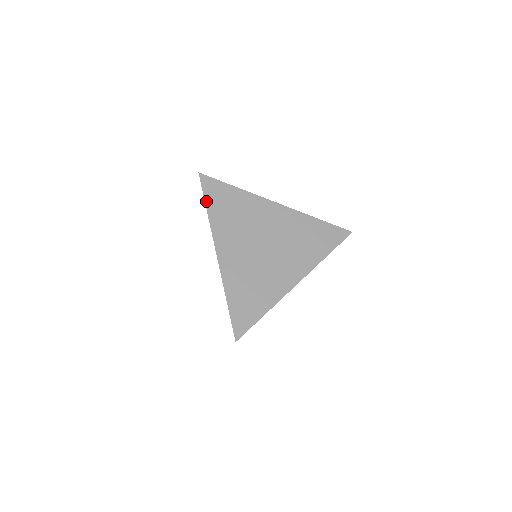
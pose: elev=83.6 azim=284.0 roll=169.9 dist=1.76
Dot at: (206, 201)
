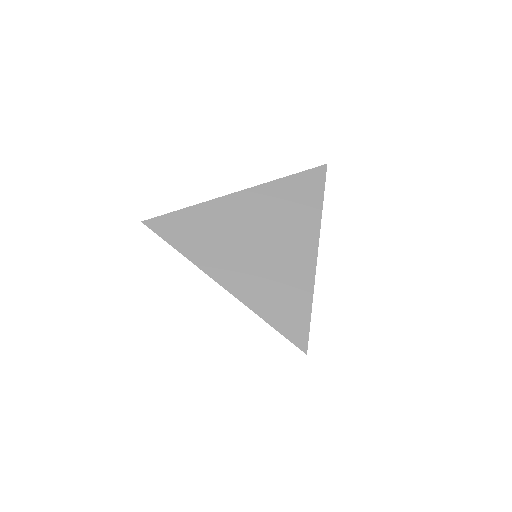
Dot at: (171, 244)
